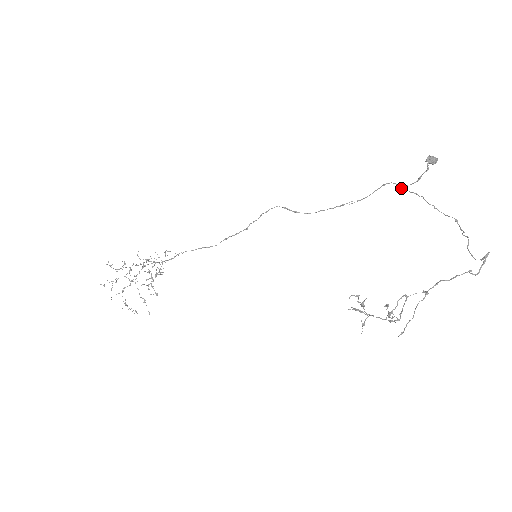
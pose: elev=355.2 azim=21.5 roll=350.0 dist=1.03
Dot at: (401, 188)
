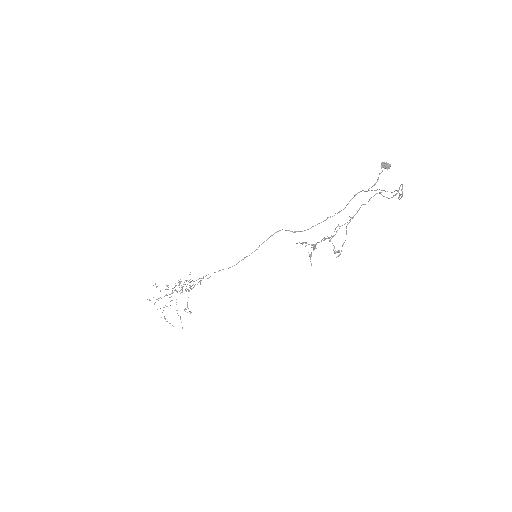
Dot at: occluded
